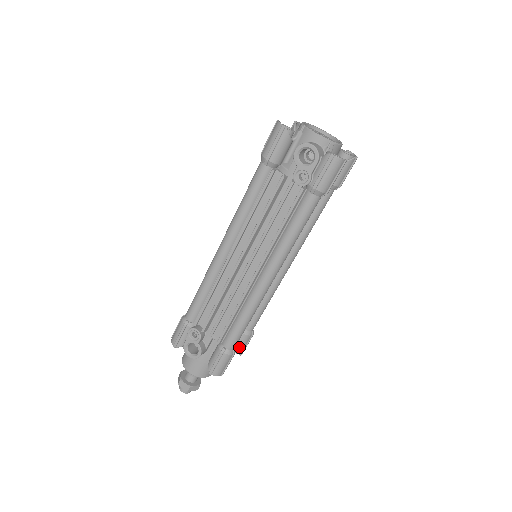
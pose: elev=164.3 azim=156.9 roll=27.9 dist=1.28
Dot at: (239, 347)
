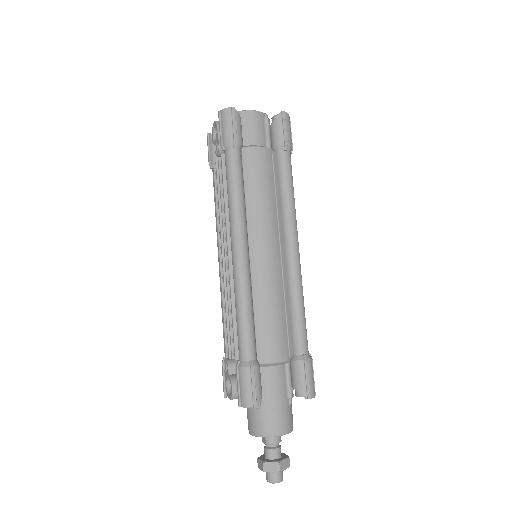
Dot at: (296, 383)
